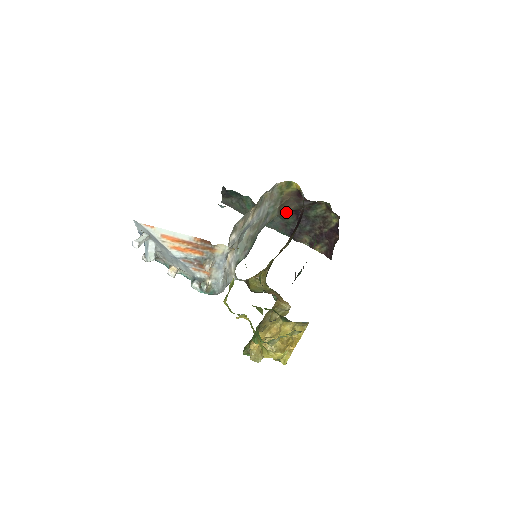
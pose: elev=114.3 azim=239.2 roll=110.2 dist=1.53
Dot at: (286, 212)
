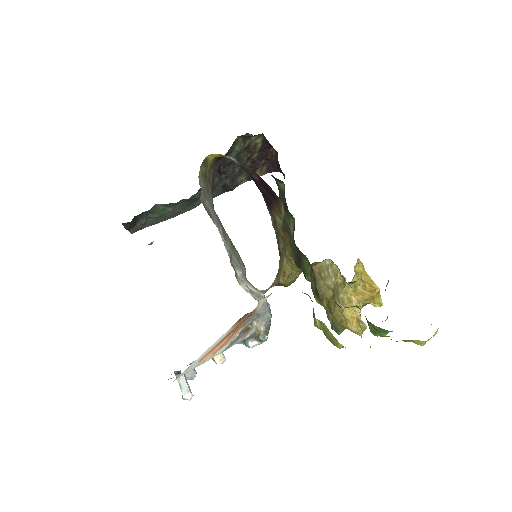
Dot at: occluded
